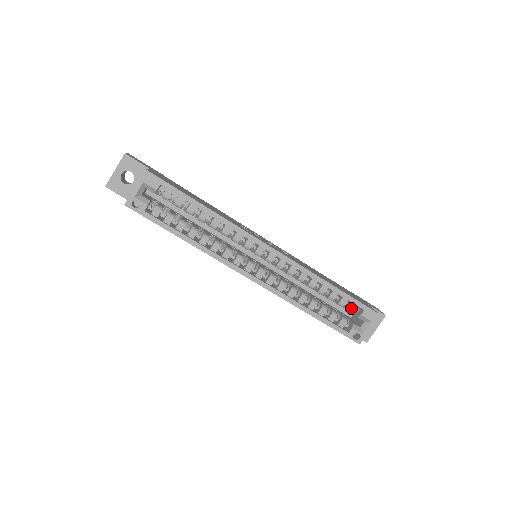
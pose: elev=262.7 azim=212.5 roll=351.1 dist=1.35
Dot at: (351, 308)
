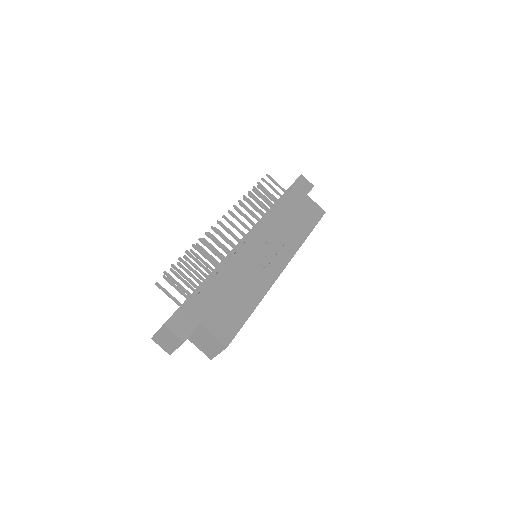
Dot at: occluded
